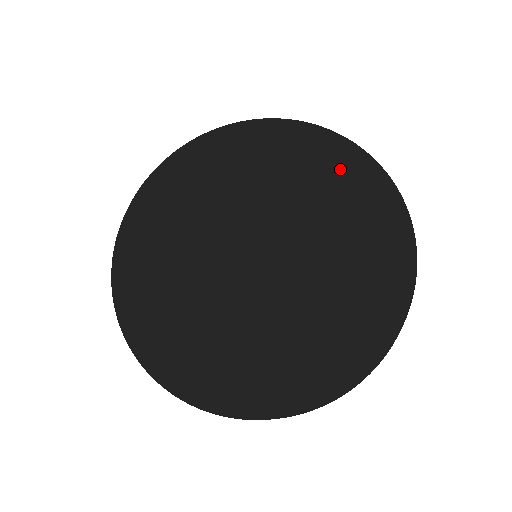
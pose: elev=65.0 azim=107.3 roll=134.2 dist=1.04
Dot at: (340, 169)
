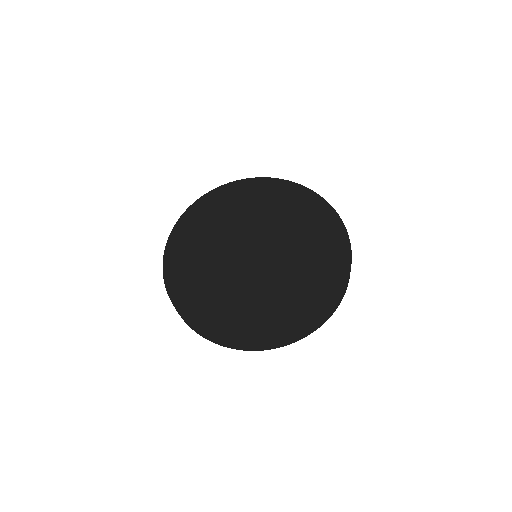
Dot at: (315, 213)
